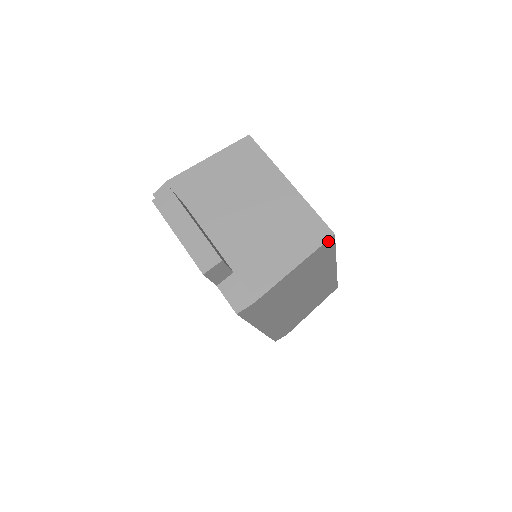
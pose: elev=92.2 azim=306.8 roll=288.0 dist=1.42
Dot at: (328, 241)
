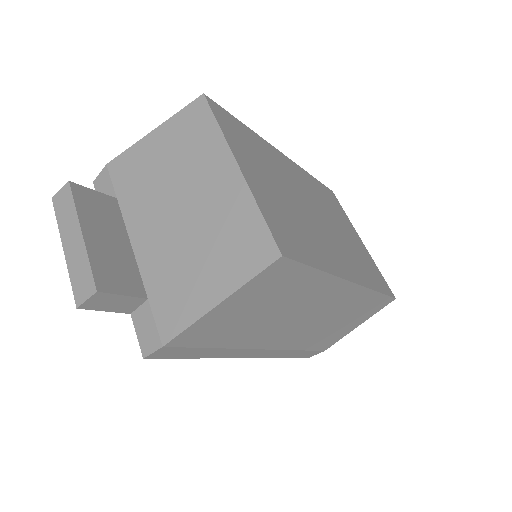
Dot at: (275, 265)
